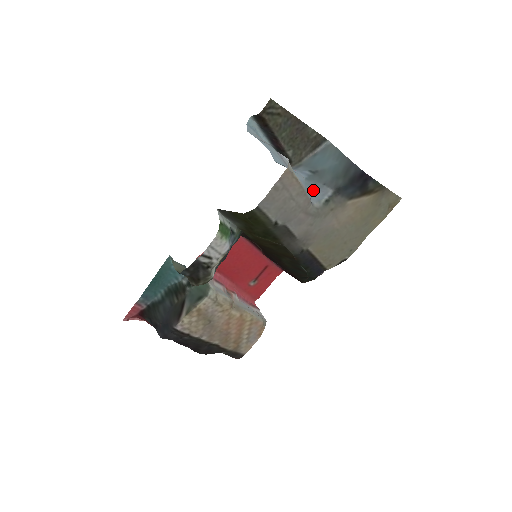
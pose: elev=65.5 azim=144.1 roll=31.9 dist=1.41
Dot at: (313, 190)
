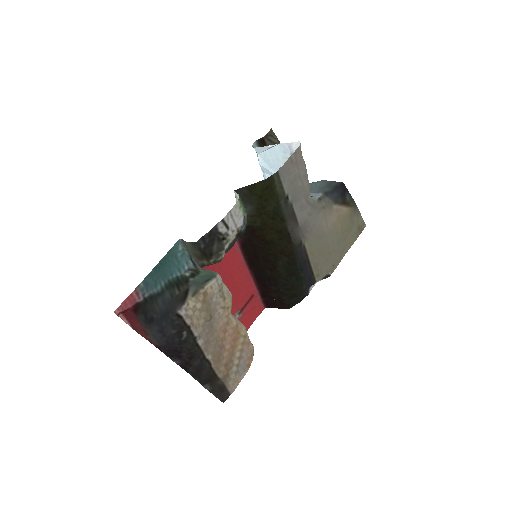
Dot at: occluded
